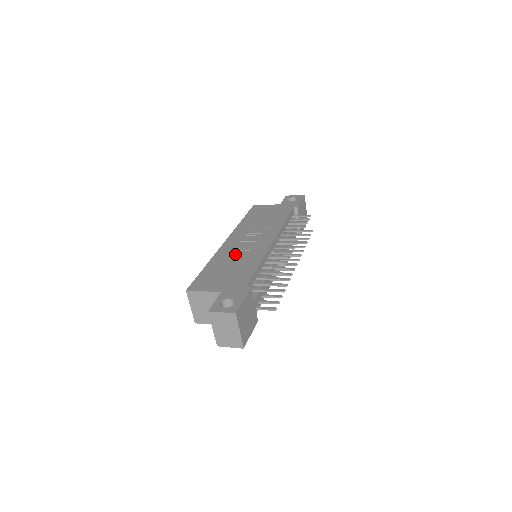
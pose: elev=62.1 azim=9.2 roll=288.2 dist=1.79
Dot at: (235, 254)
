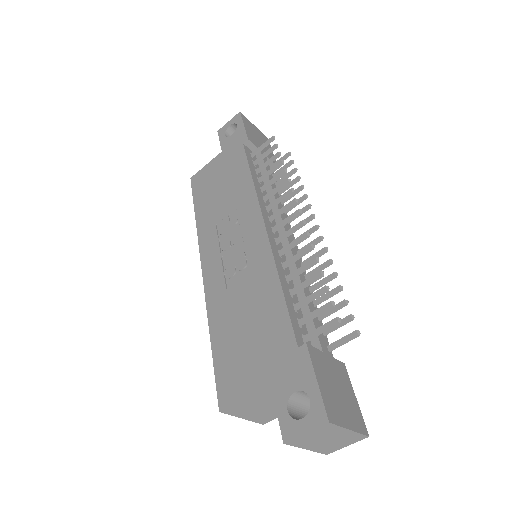
Dot at: (233, 288)
